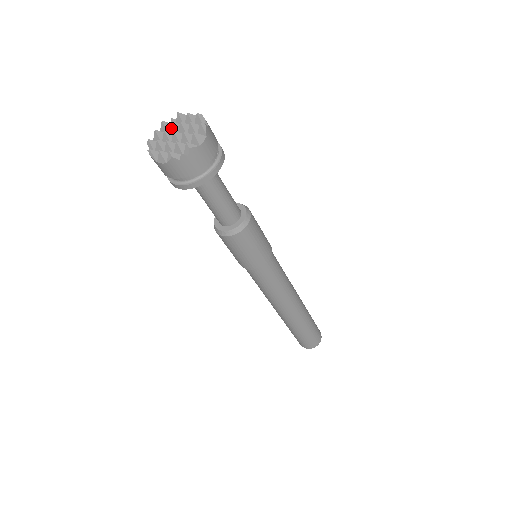
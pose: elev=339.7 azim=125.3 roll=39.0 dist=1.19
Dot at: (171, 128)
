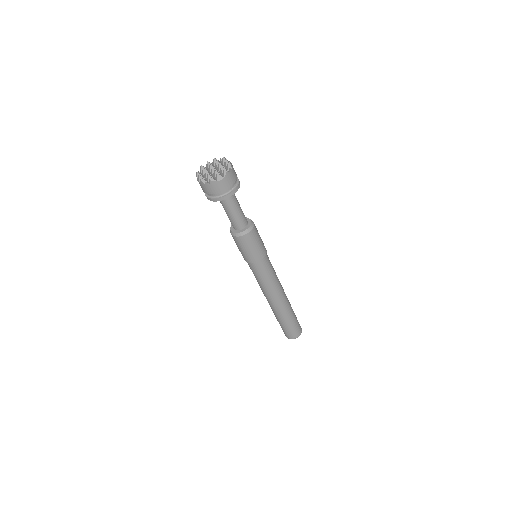
Dot at: (216, 164)
